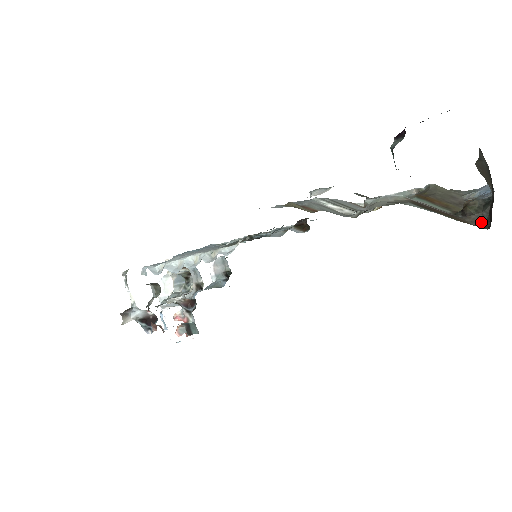
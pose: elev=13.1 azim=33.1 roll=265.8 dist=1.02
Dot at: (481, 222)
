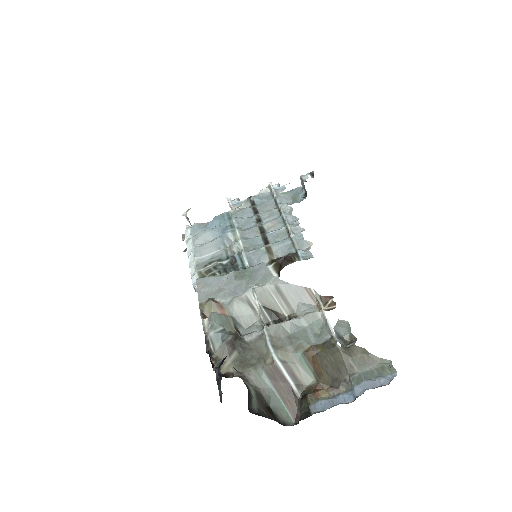
Dot at: (300, 415)
